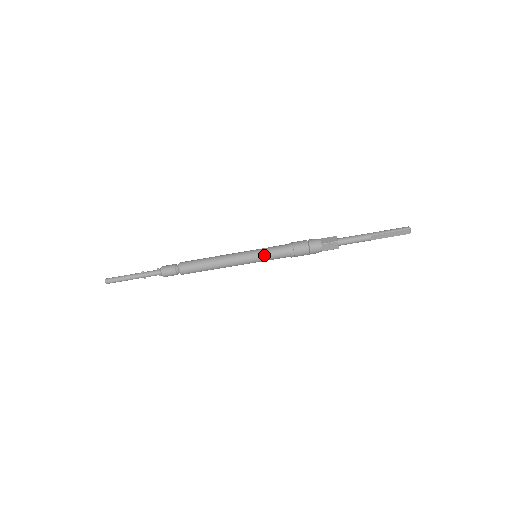
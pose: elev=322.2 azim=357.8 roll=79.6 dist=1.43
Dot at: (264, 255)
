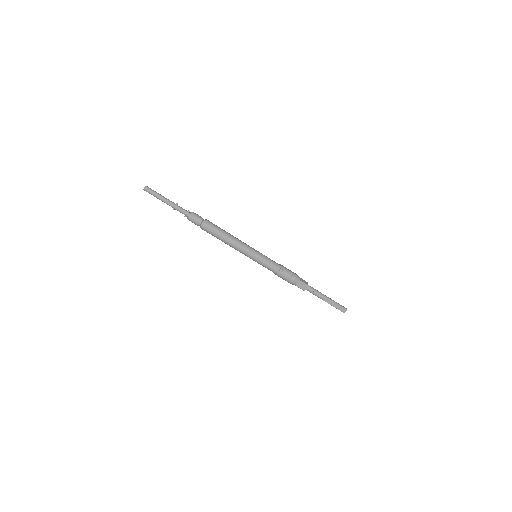
Dot at: (264, 259)
